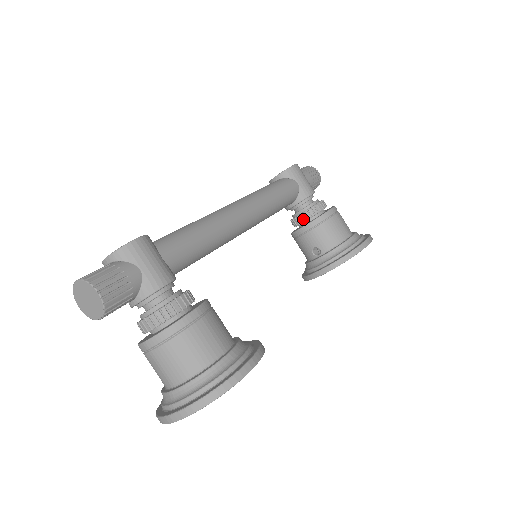
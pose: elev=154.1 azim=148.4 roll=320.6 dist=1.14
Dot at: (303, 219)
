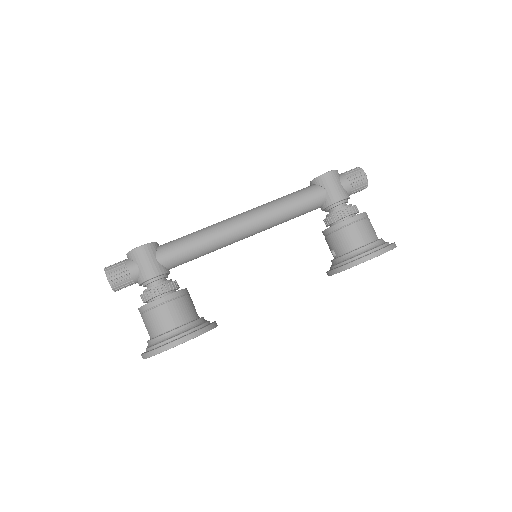
Dot at: (327, 223)
